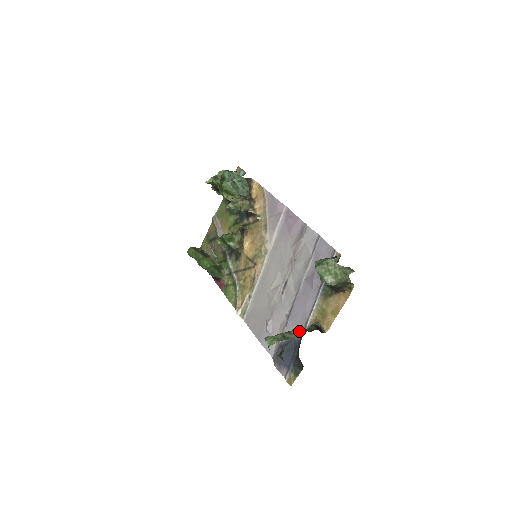
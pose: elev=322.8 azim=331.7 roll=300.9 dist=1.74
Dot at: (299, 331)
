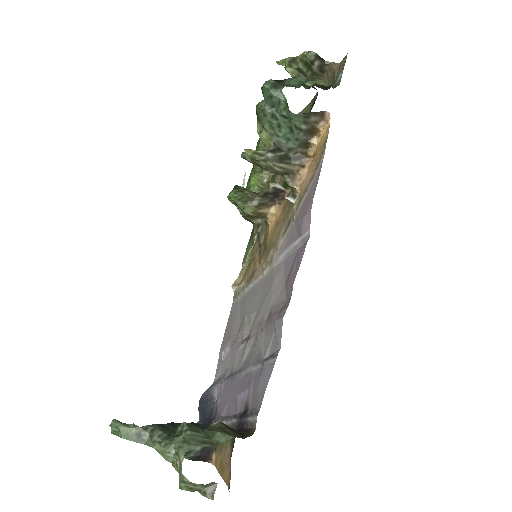
Dot at: occluded
